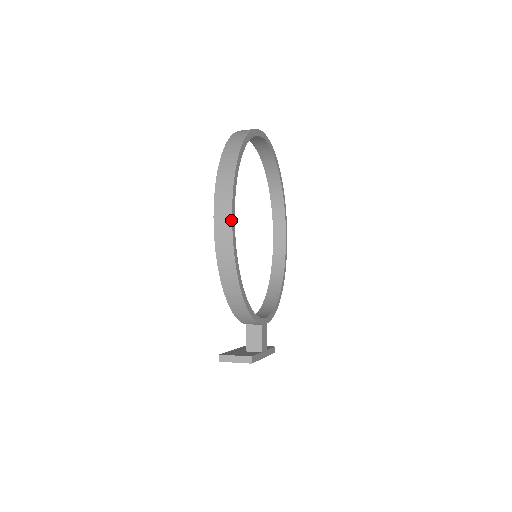
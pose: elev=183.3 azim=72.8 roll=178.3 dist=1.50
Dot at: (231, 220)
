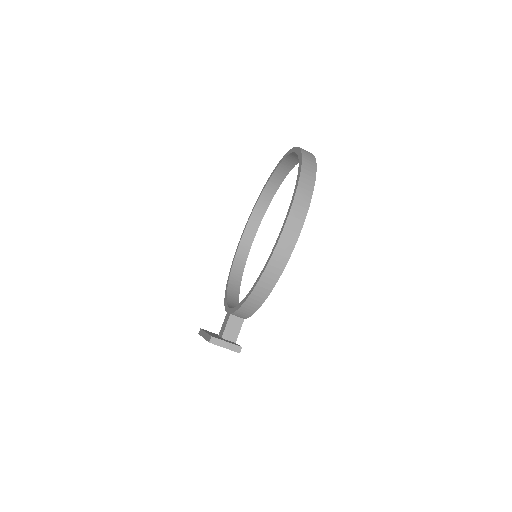
Dot at: (300, 231)
